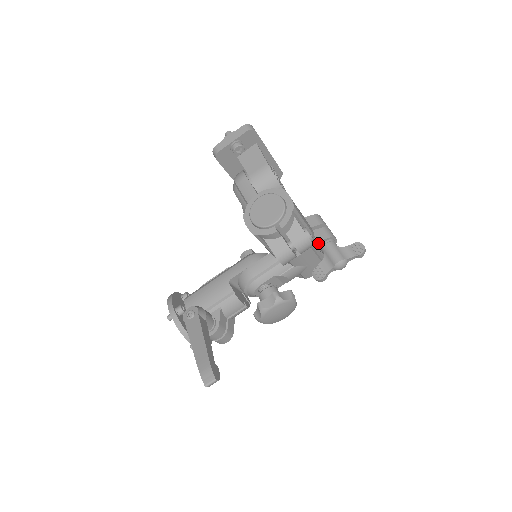
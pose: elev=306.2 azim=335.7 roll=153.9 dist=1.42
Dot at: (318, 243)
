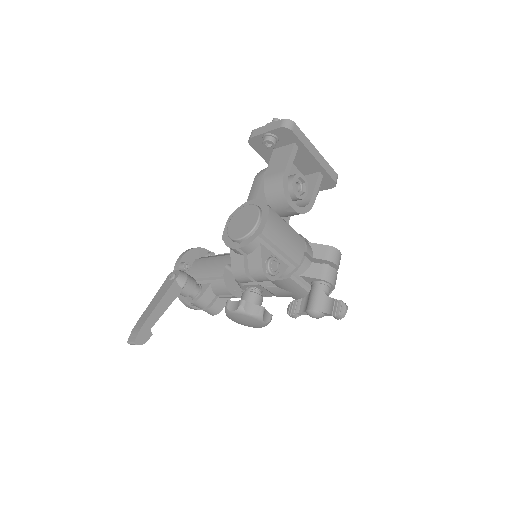
Dot at: (307, 278)
